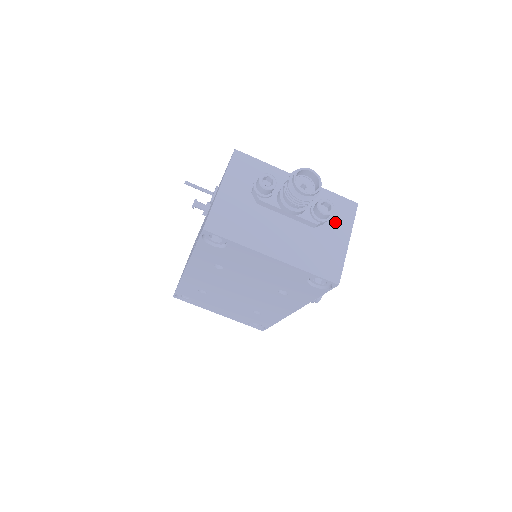
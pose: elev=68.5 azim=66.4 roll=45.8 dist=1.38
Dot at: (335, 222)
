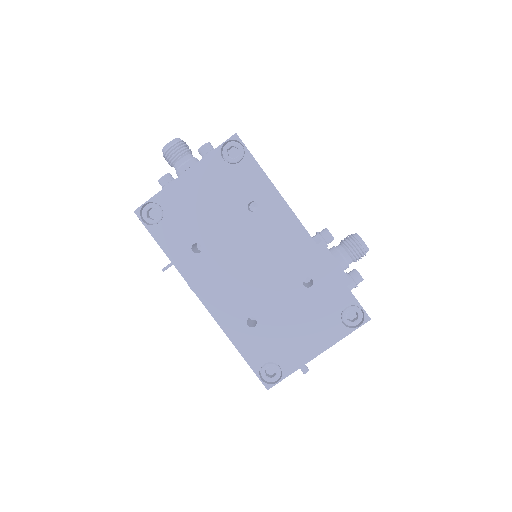
Dot at: occluded
